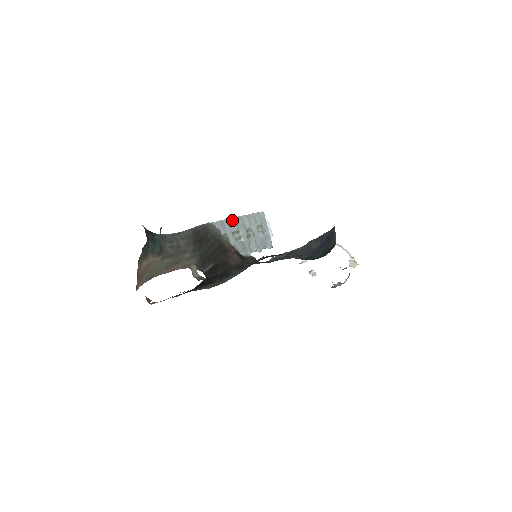
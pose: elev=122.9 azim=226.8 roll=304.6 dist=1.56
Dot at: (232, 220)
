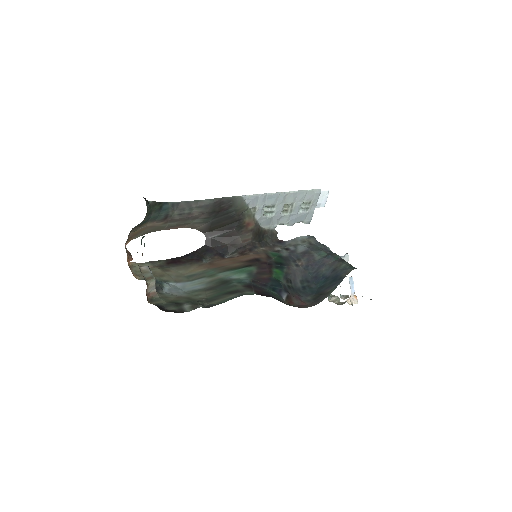
Dot at: (271, 195)
